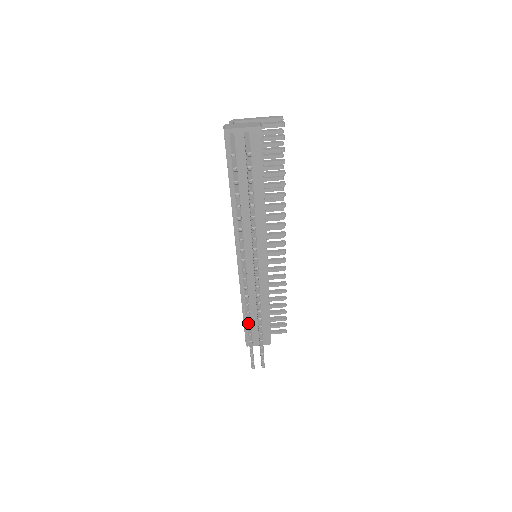
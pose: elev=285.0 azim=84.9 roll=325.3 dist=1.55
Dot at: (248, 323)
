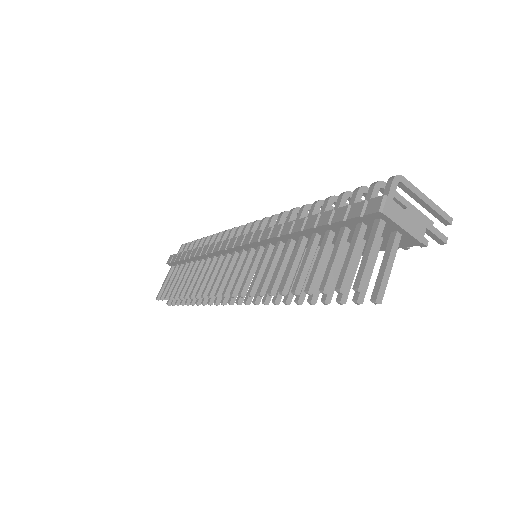
Dot at: (188, 292)
